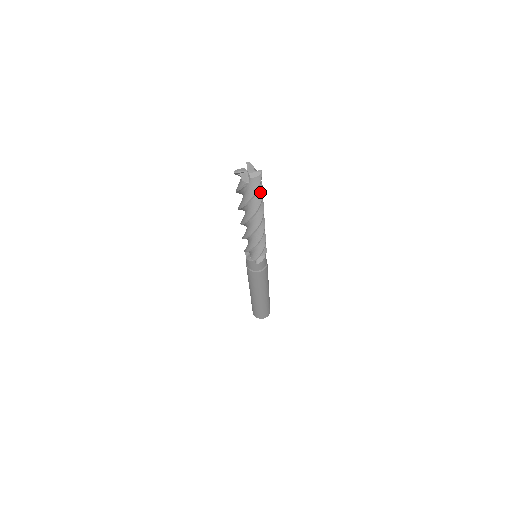
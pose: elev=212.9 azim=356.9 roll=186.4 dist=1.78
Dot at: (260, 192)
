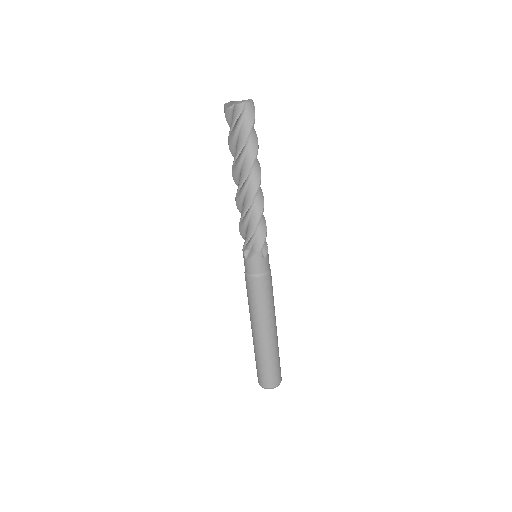
Dot at: (254, 130)
